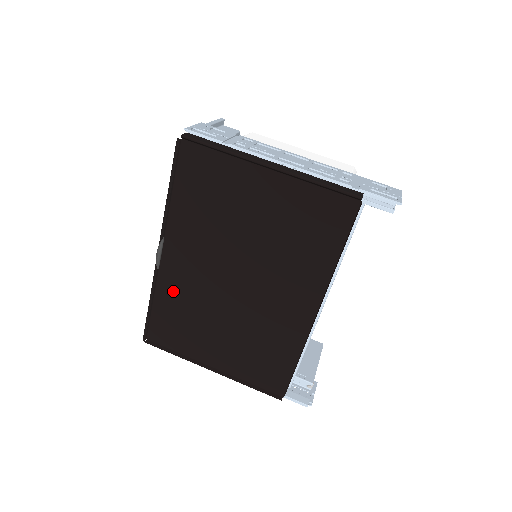
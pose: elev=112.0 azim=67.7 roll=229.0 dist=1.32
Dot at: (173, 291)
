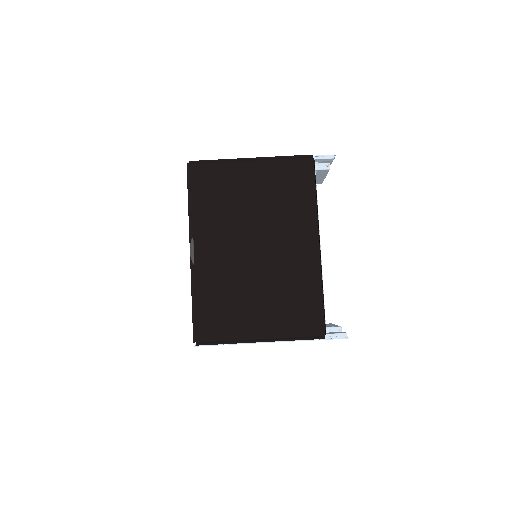
Dot at: (209, 282)
